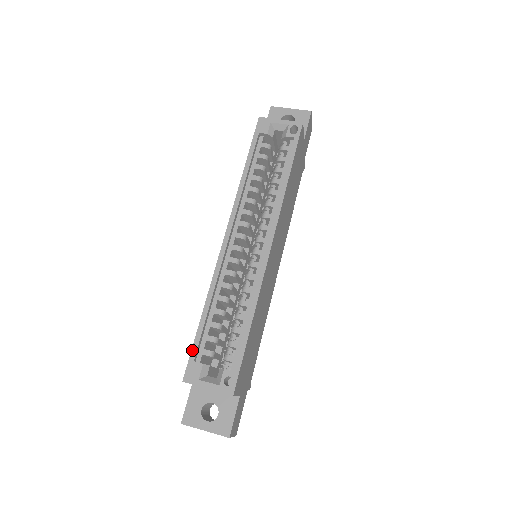
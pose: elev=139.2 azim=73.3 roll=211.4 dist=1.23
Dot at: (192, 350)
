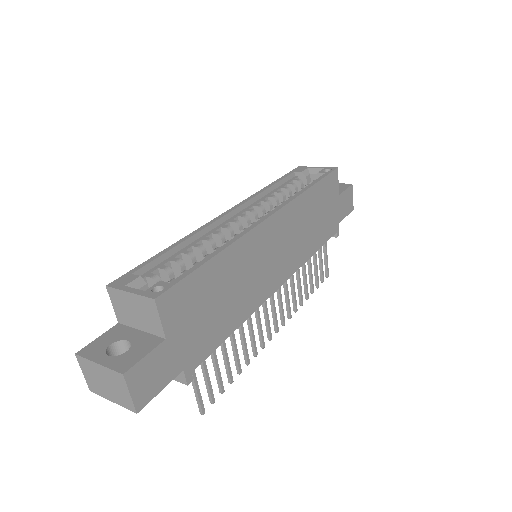
Dot at: (137, 267)
